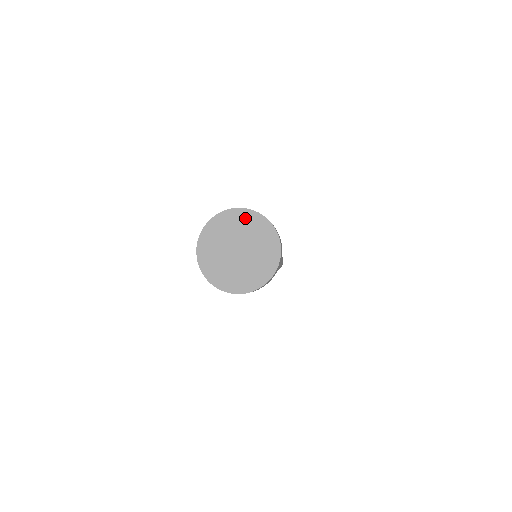
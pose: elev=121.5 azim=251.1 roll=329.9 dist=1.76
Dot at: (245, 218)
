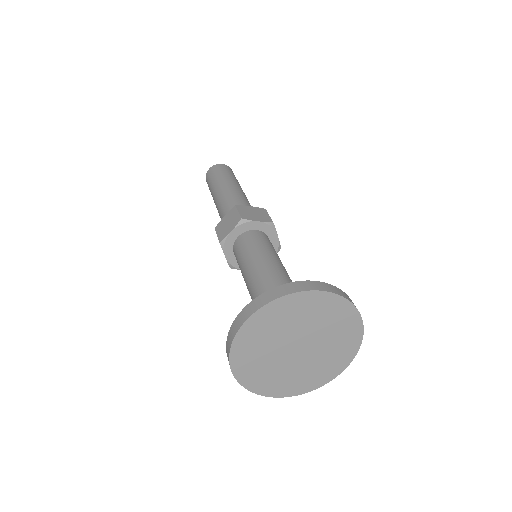
Dot at: (281, 311)
